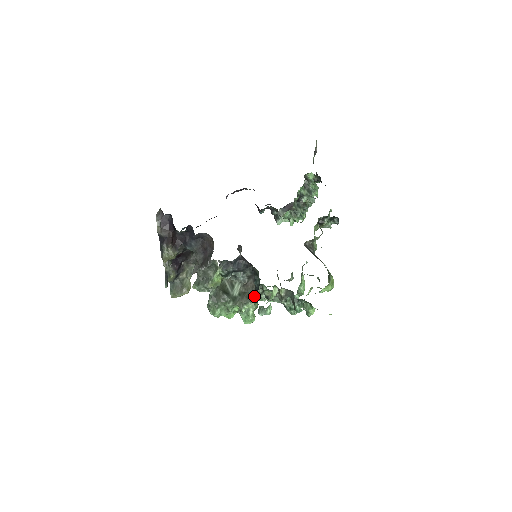
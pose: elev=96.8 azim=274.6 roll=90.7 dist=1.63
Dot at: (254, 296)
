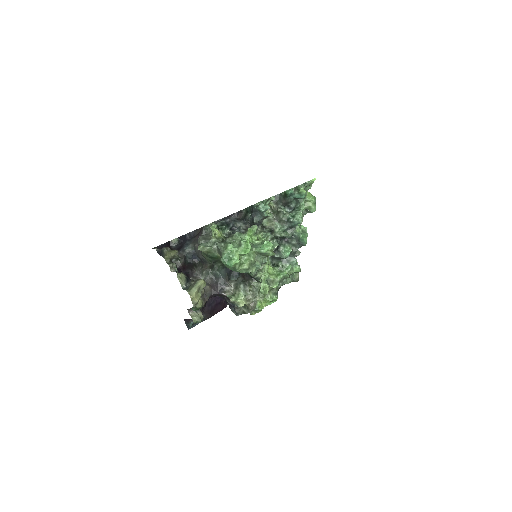
Dot at: (253, 220)
